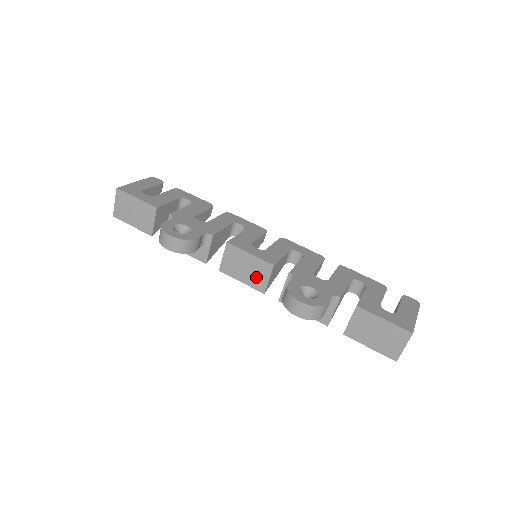
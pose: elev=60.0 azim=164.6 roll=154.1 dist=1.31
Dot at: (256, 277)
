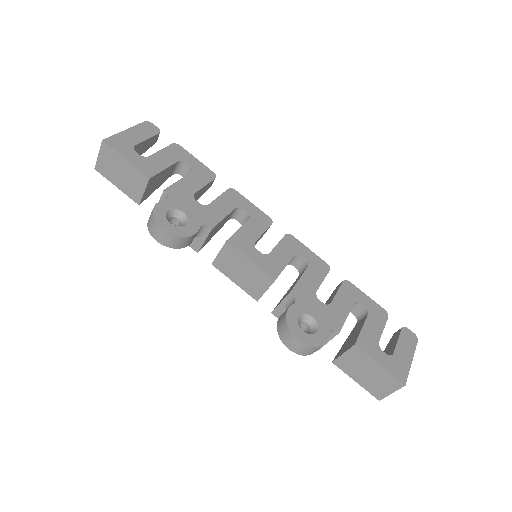
Dot at: (252, 284)
